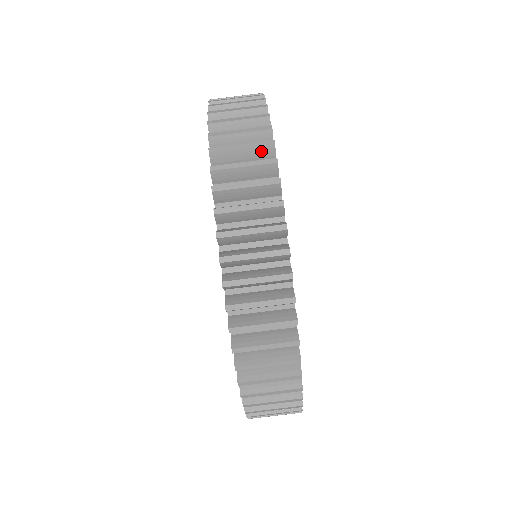
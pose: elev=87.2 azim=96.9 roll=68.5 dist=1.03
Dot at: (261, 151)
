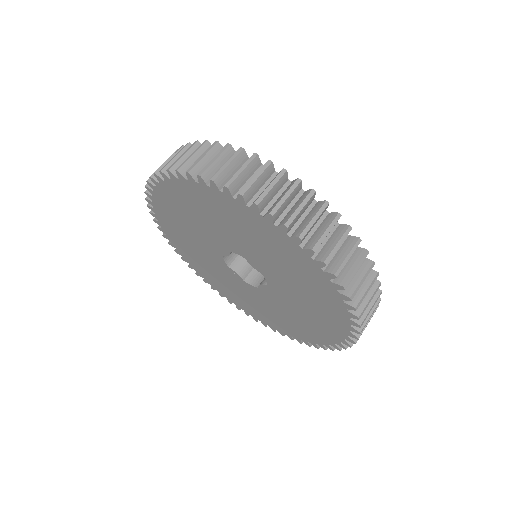
Dot at: occluded
